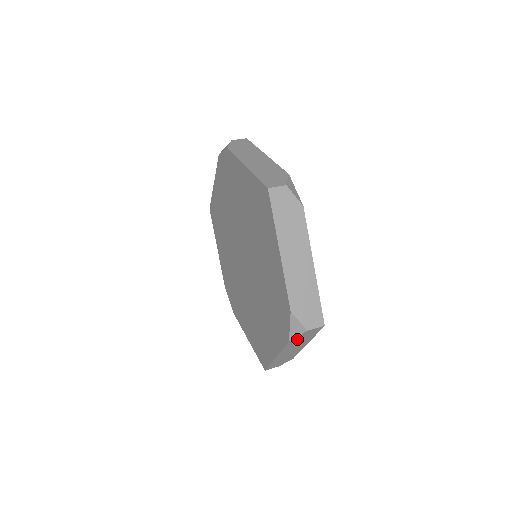
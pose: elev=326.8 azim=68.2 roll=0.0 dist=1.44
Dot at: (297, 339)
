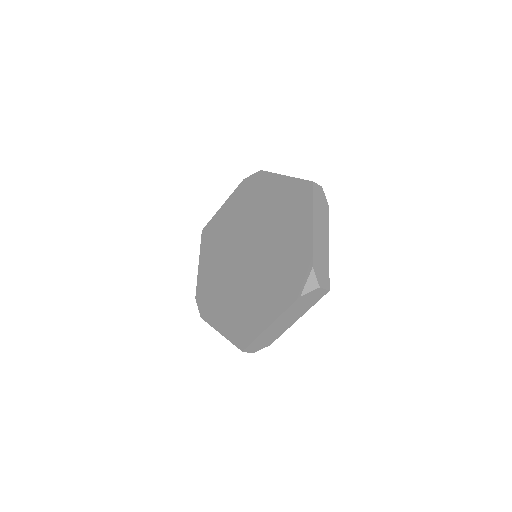
Dot at: (304, 299)
